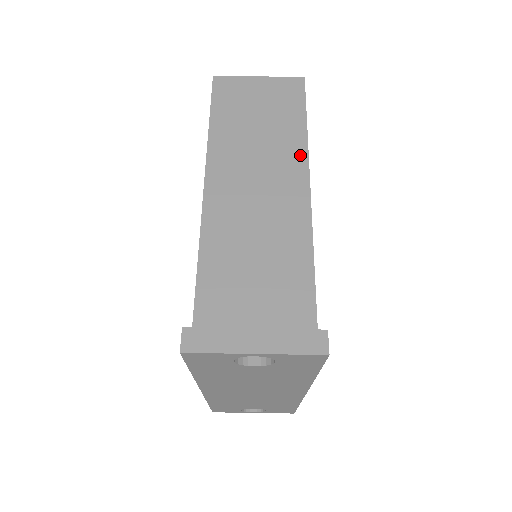
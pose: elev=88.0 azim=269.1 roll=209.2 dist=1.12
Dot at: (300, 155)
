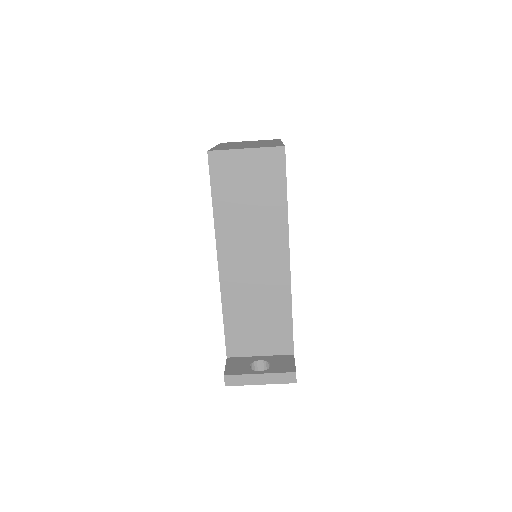
Dot at: (282, 229)
